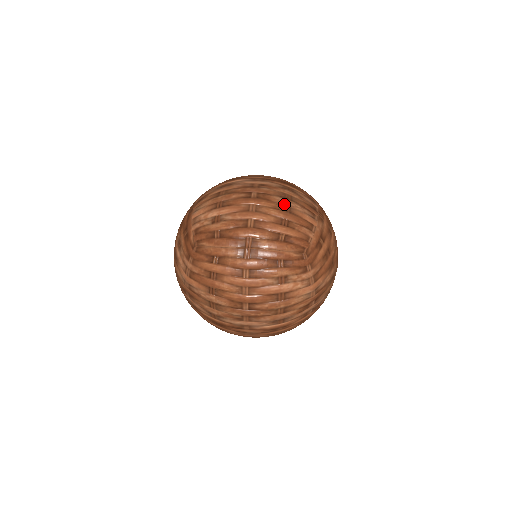
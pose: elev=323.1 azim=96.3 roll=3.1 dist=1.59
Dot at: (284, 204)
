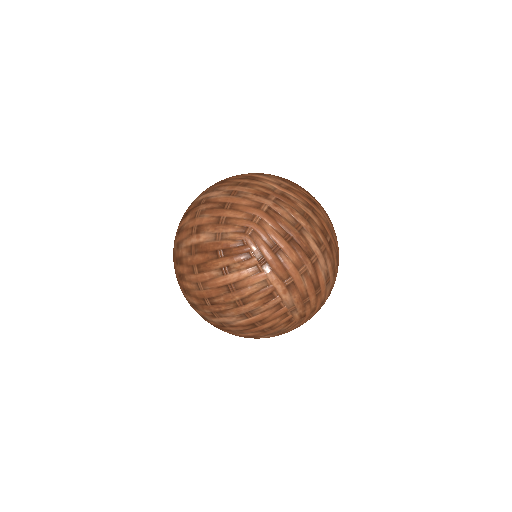
Dot at: occluded
